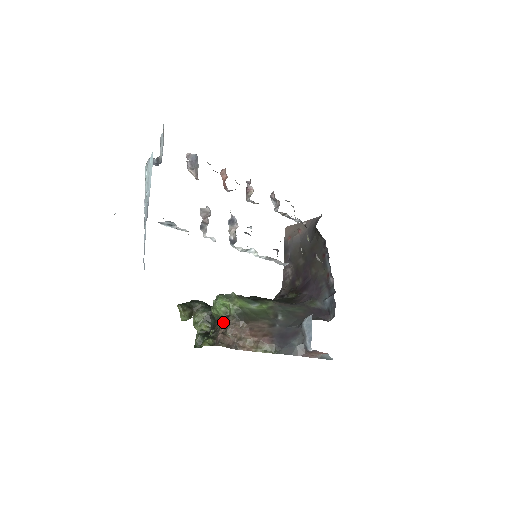
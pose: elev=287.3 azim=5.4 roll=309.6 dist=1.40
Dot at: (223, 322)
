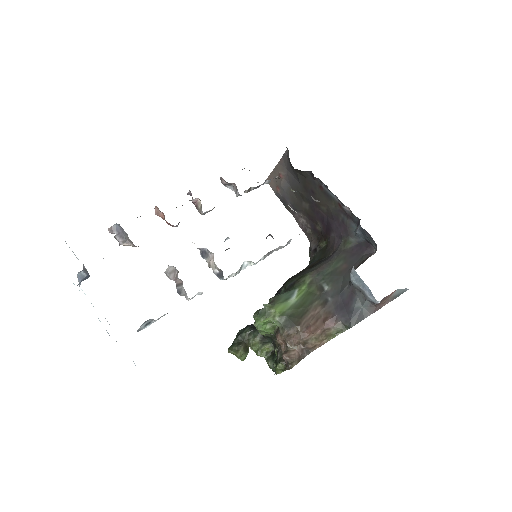
Dot at: (278, 339)
